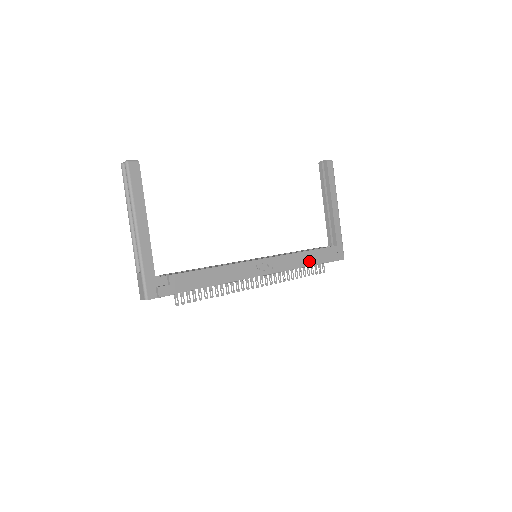
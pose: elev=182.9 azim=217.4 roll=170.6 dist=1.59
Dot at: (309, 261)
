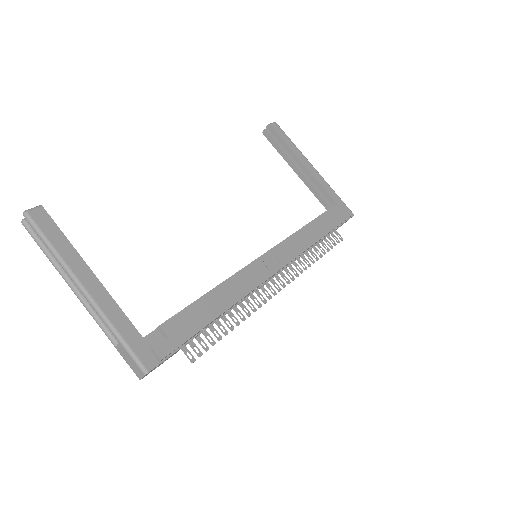
Dot at: (319, 232)
